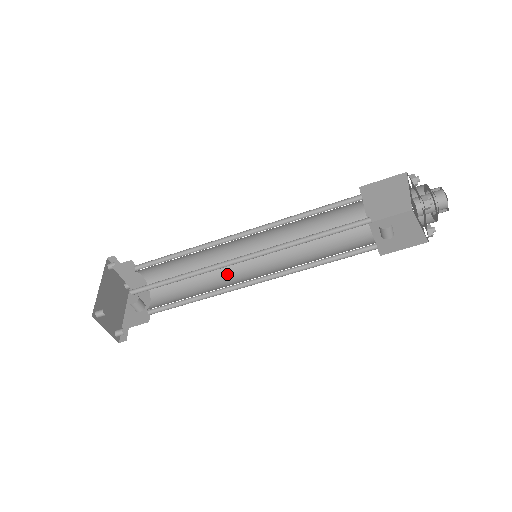
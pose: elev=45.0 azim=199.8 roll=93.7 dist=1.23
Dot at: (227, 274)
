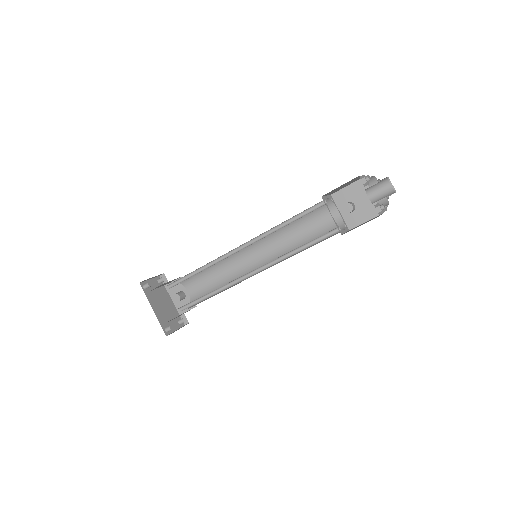
Dot at: (235, 261)
